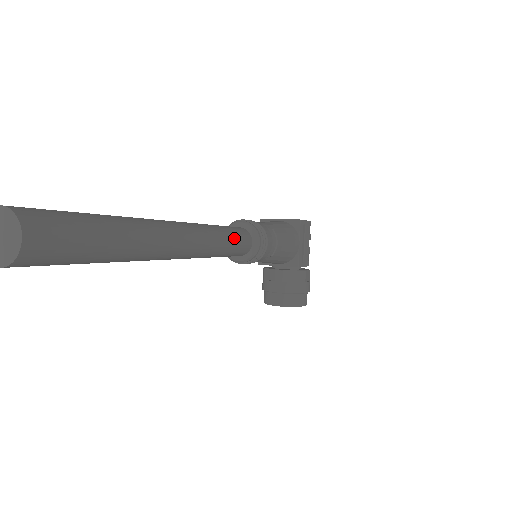
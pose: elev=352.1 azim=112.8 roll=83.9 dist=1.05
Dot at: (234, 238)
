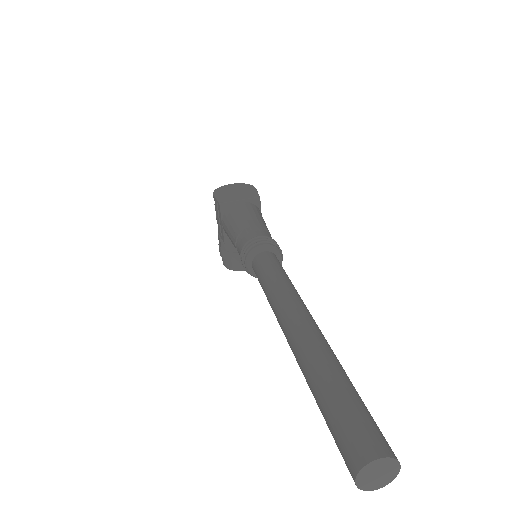
Dot at: occluded
